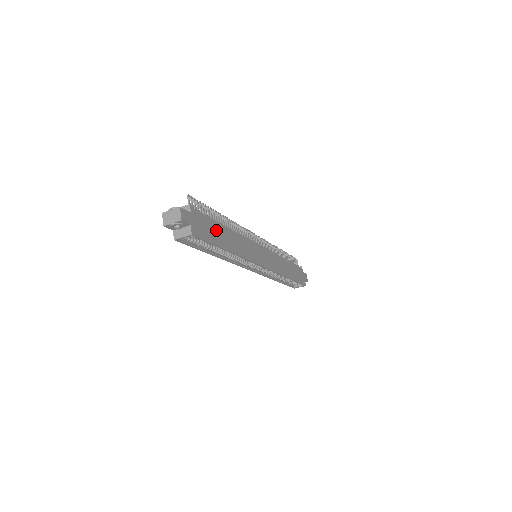
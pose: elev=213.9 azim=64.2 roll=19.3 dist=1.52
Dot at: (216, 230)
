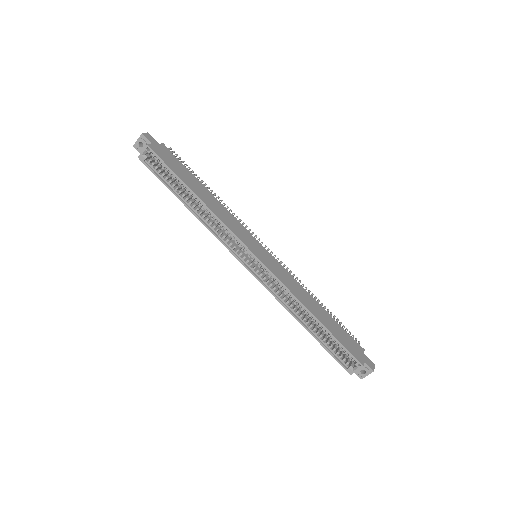
Dot at: (187, 175)
